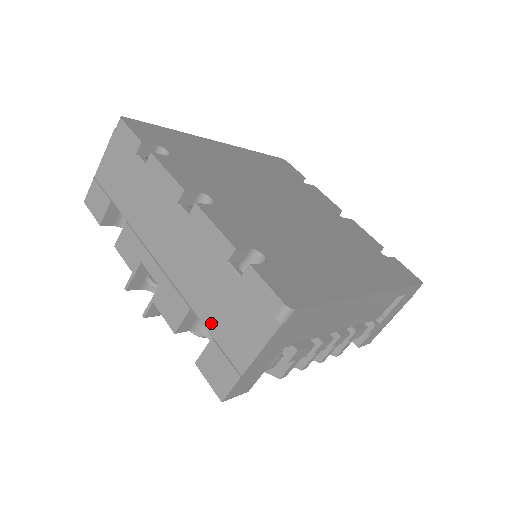
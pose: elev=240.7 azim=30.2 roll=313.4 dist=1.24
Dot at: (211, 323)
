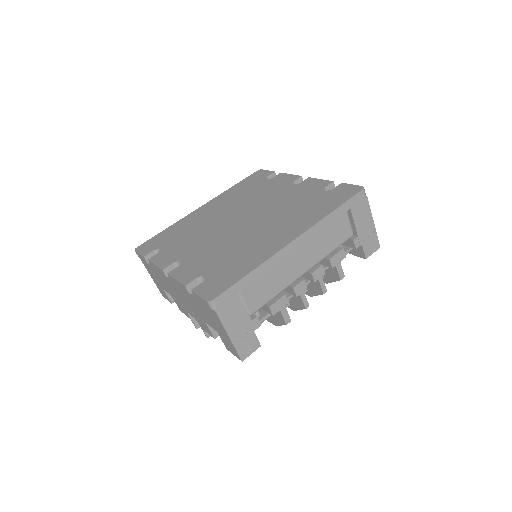
Dot at: (212, 326)
